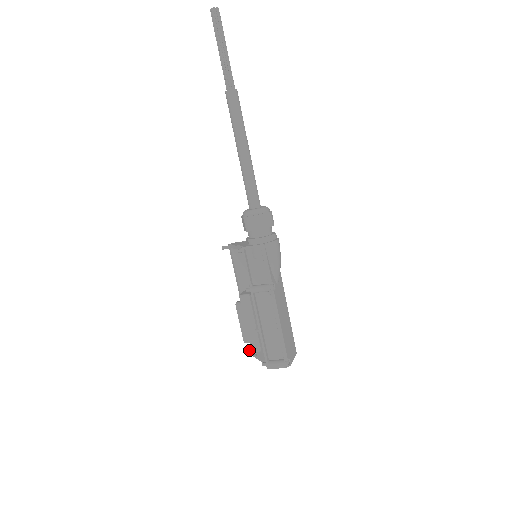
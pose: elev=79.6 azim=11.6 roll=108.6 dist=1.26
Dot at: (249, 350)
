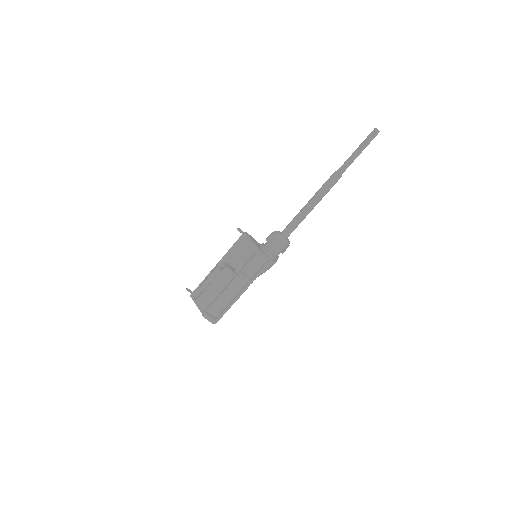
Dot at: (190, 290)
